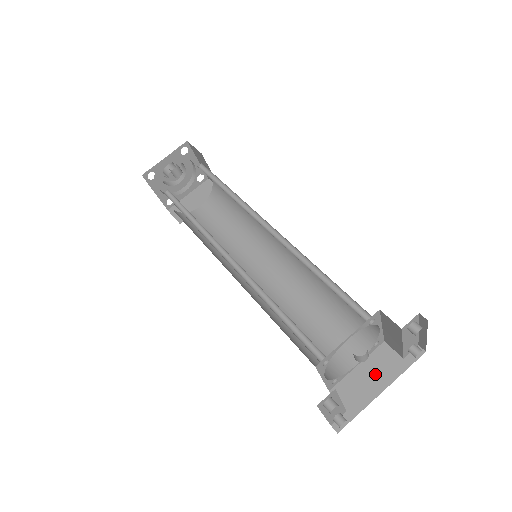
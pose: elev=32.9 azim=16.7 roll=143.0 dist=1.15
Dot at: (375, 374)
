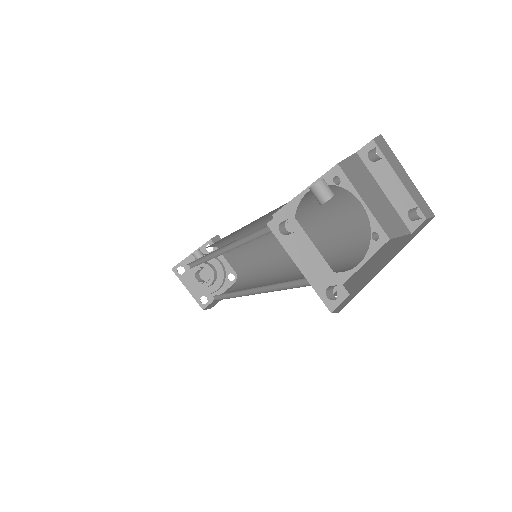
Dot at: (381, 258)
